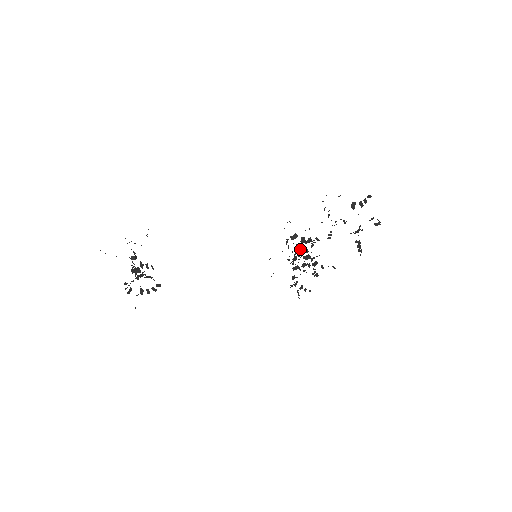
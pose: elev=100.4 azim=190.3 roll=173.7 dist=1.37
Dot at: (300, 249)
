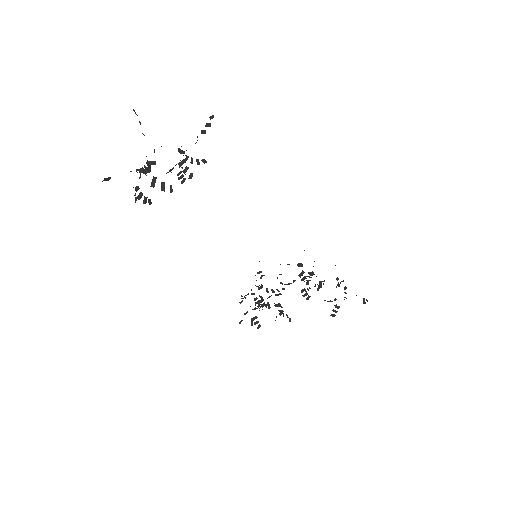
Dot at: (251, 290)
